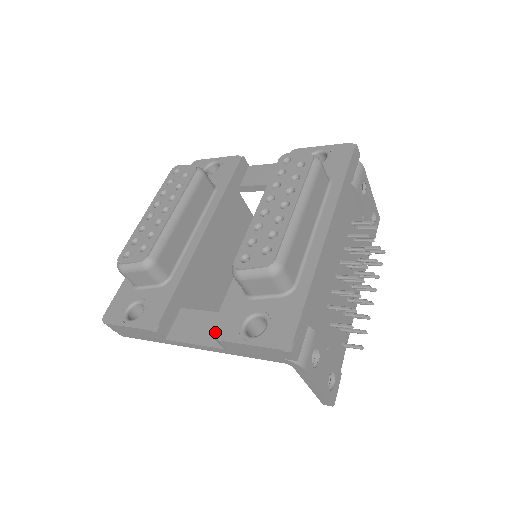
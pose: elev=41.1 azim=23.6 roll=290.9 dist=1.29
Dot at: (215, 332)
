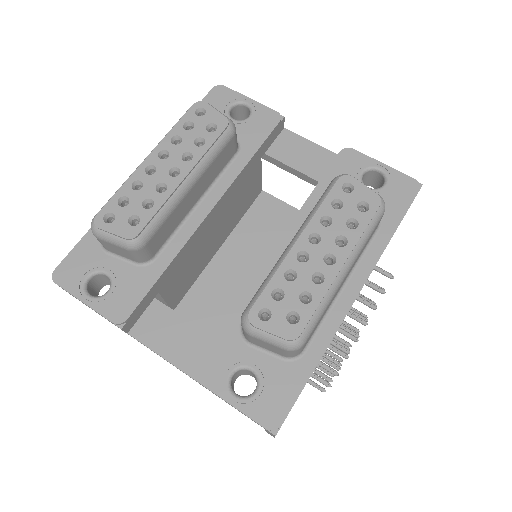
Dot at: (195, 368)
